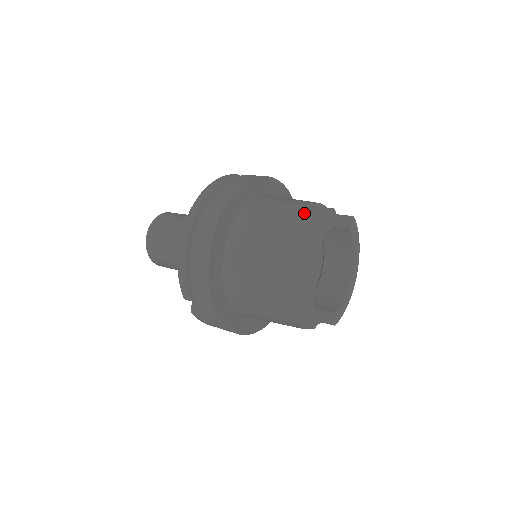
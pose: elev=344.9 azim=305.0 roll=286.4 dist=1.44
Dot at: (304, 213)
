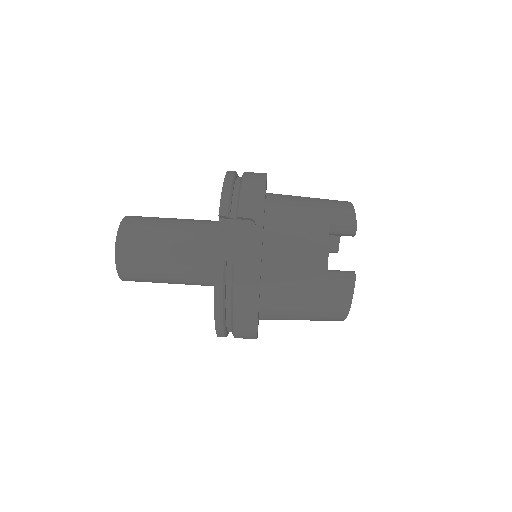
Dot at: (330, 296)
